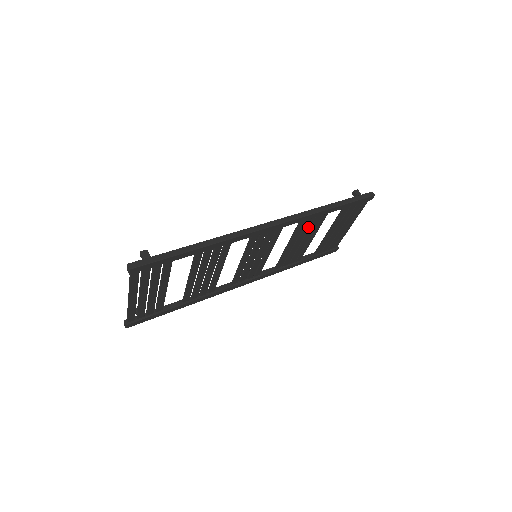
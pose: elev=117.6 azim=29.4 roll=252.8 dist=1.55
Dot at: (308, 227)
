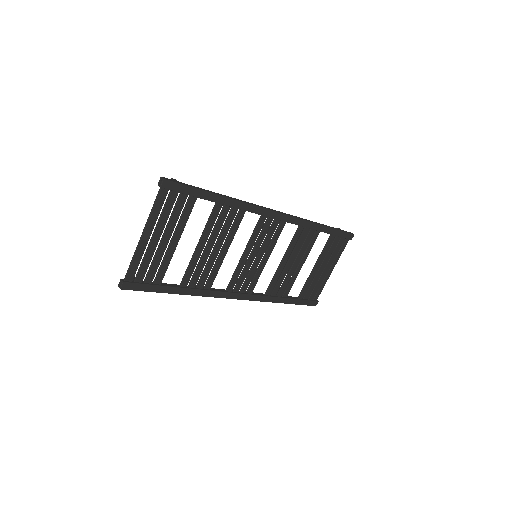
Dot at: (301, 245)
